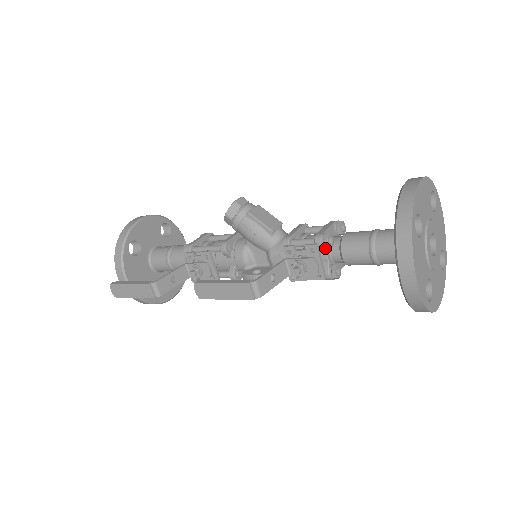
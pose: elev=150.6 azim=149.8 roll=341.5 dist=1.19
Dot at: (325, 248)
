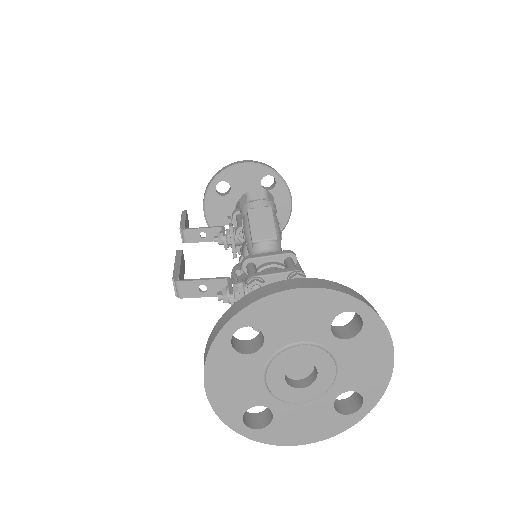
Dot at: (249, 292)
